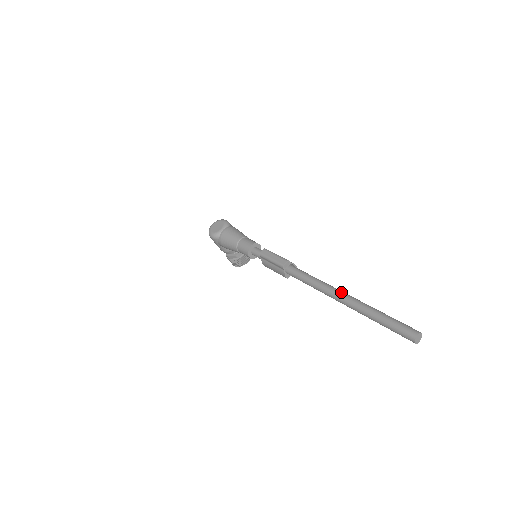
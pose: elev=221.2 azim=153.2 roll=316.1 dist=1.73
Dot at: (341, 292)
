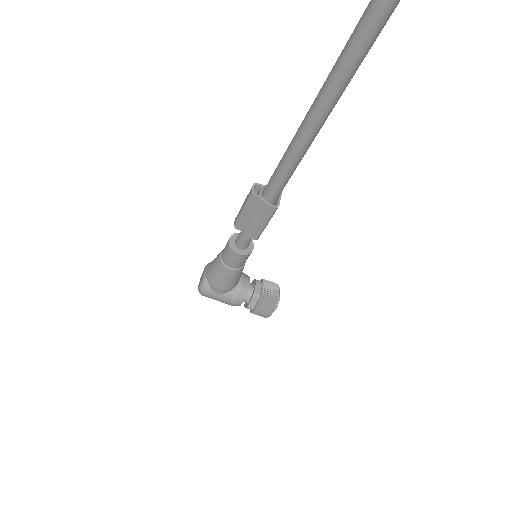
Dot at: (314, 101)
